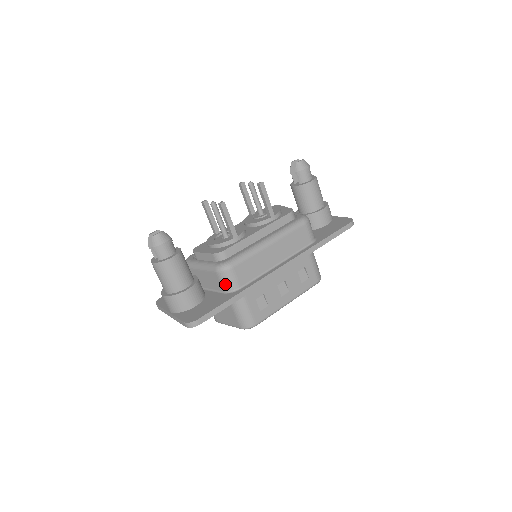
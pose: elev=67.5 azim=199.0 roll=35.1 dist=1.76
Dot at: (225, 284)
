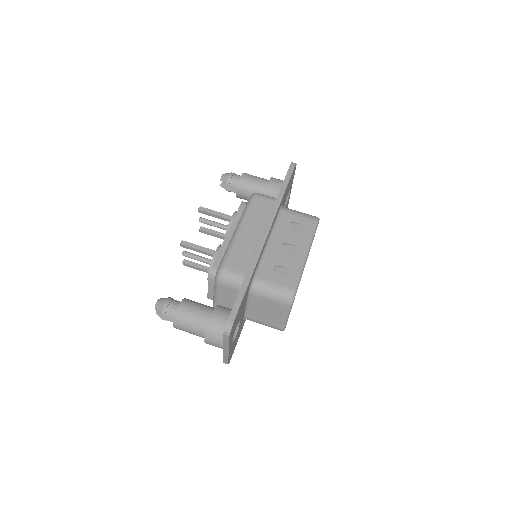
Dot at: (233, 284)
